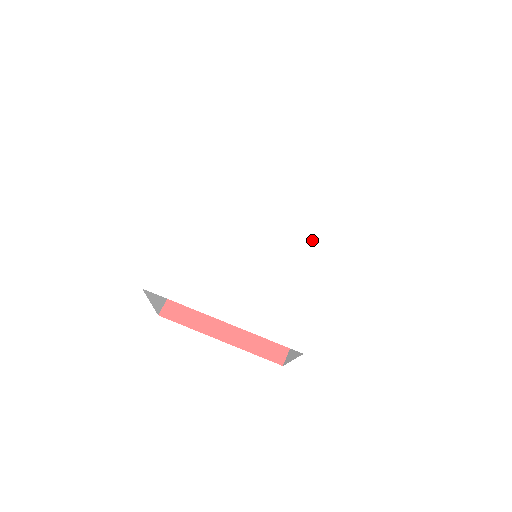
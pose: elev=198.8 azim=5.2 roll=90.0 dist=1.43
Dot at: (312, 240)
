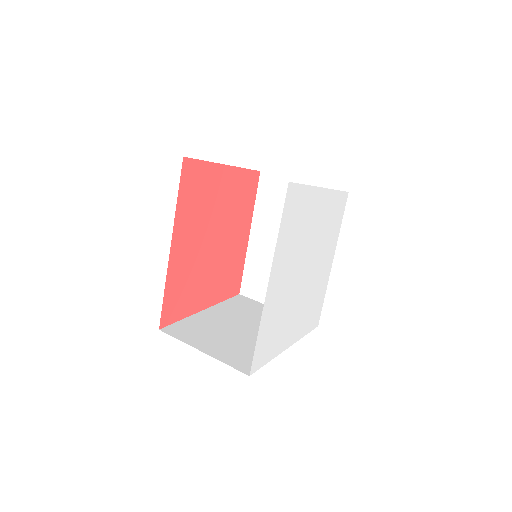
Dot at: (325, 252)
